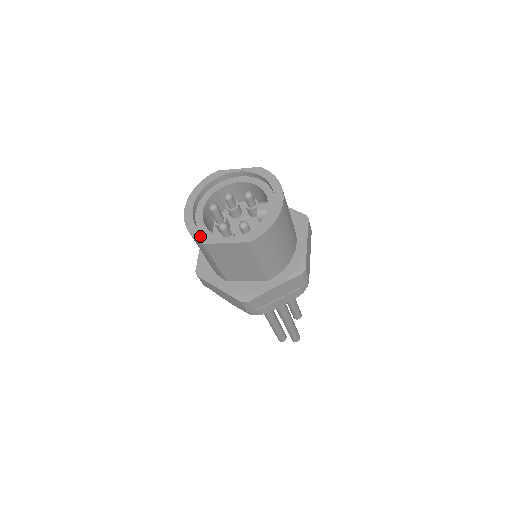
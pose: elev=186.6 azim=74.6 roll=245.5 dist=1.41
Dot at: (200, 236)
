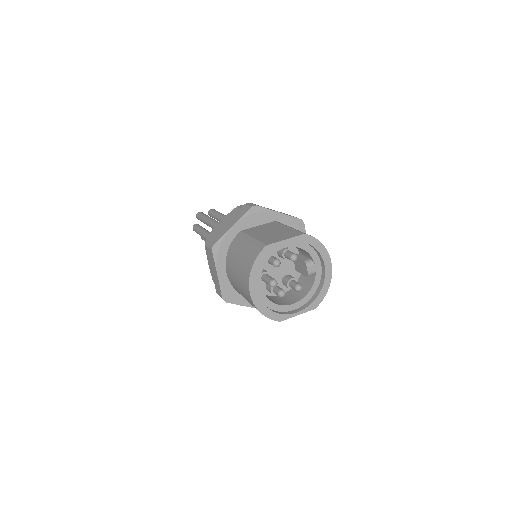
Dot at: (275, 316)
